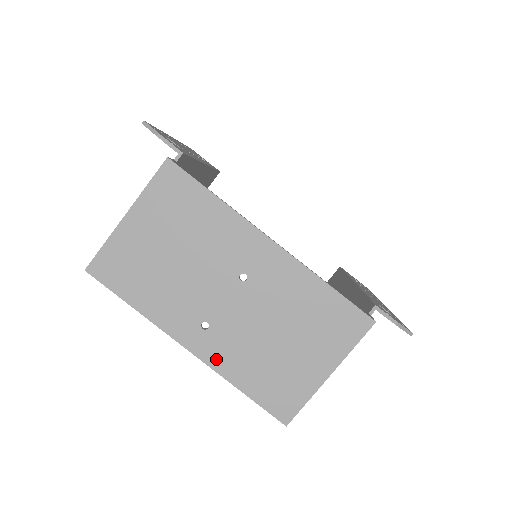
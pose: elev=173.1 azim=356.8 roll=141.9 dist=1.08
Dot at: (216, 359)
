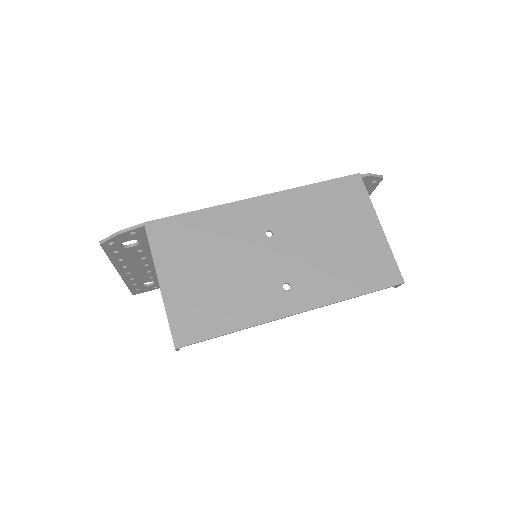
Dot at: (319, 297)
